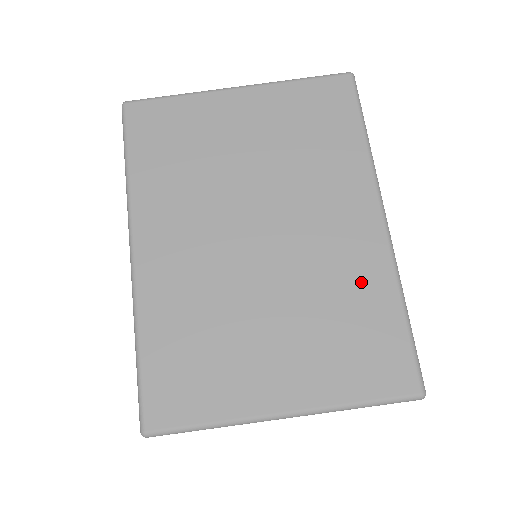
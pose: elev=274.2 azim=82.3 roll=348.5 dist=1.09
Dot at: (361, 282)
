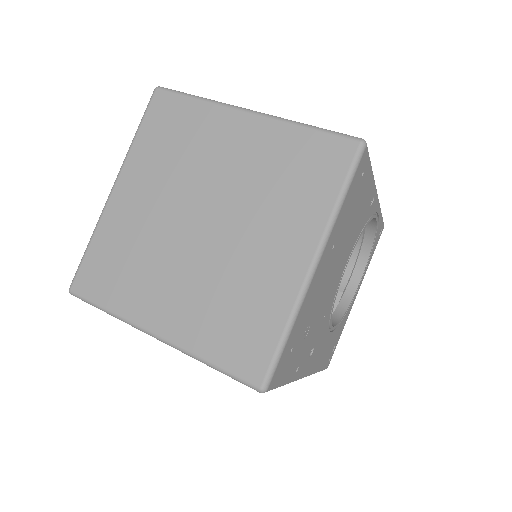
Dot at: occluded
